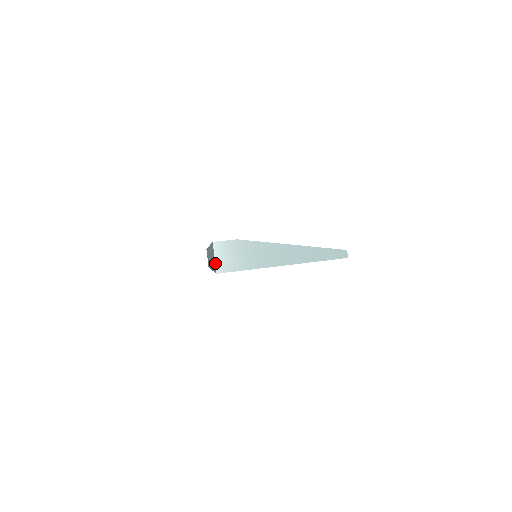
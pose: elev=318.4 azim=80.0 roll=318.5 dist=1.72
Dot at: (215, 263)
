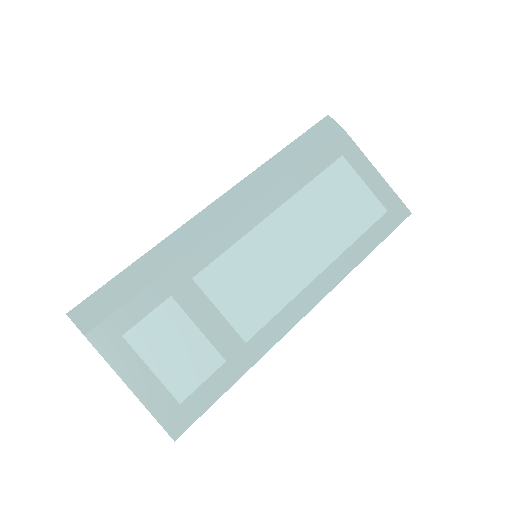
Dot at: occluded
